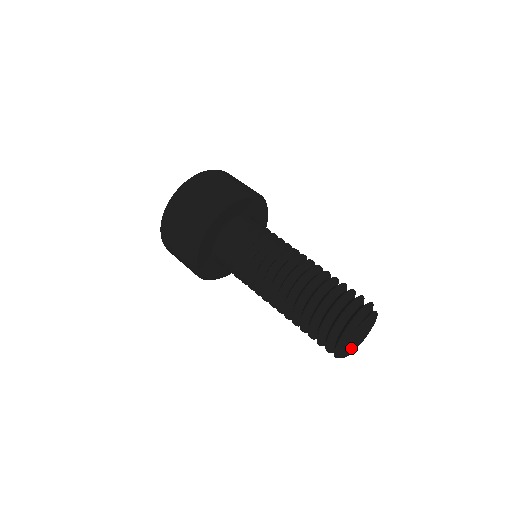
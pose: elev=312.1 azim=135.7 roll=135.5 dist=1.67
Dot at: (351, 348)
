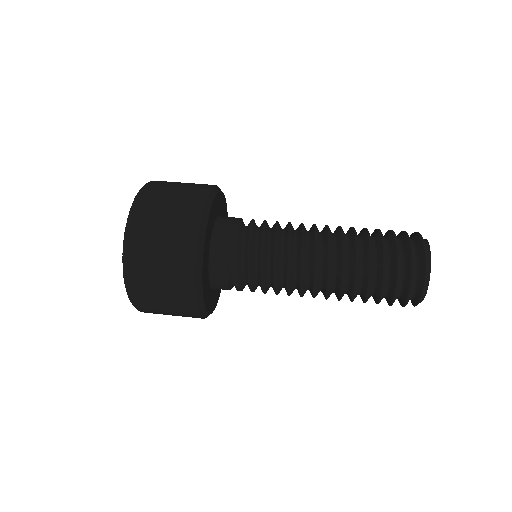
Dot at: occluded
